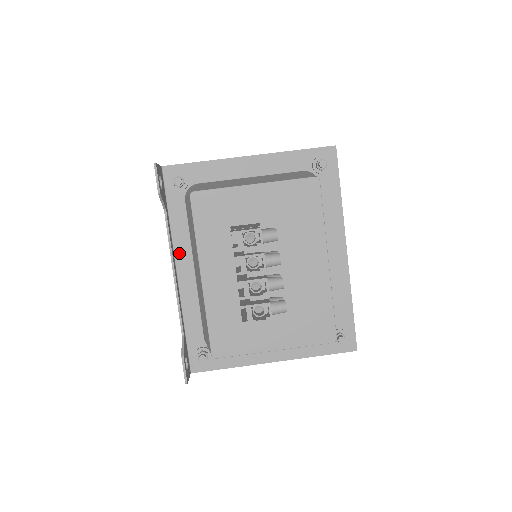
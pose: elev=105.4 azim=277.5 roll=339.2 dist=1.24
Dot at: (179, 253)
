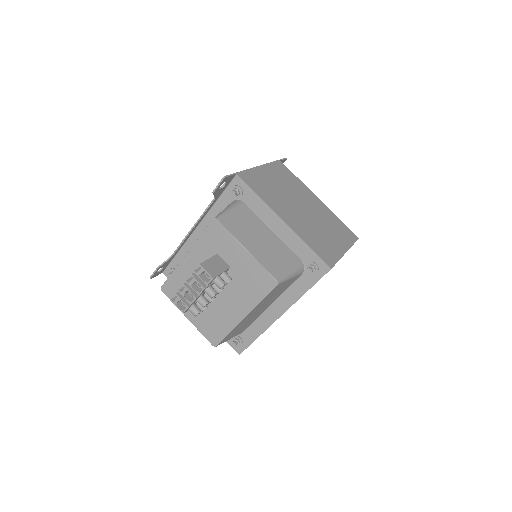
Dot at: (205, 221)
